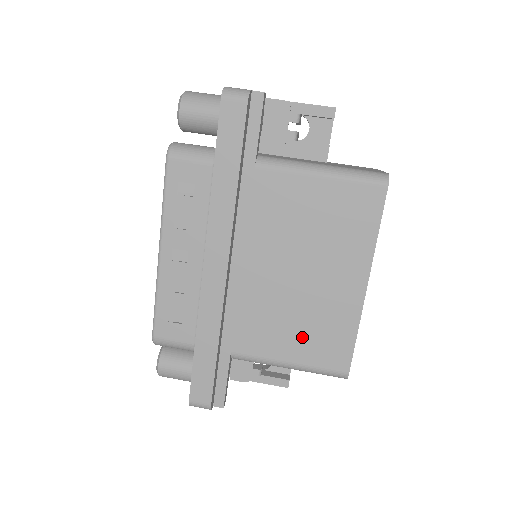
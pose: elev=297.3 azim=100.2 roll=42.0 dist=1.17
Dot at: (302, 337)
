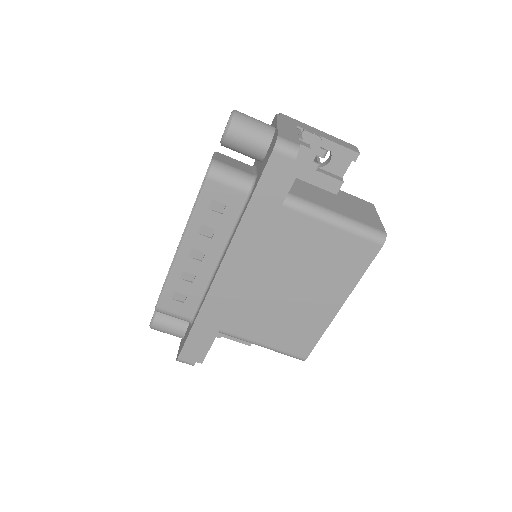
Dot at: (279, 330)
